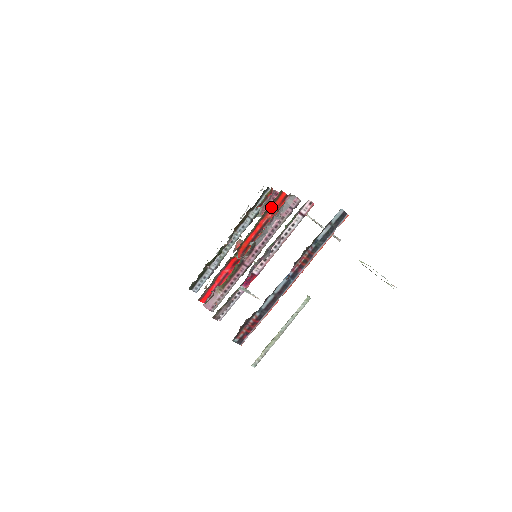
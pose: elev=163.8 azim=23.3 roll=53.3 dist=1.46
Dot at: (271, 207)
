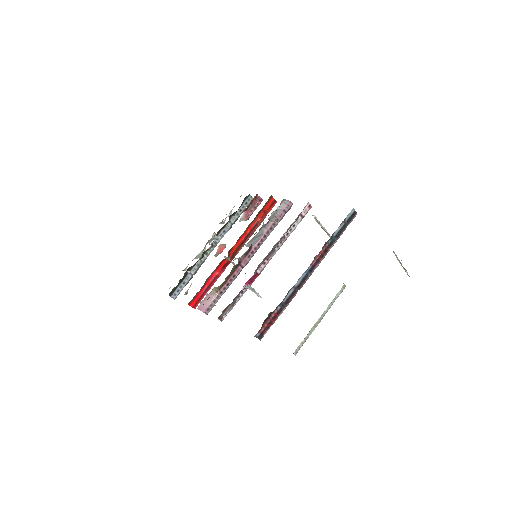
Dot at: (261, 211)
